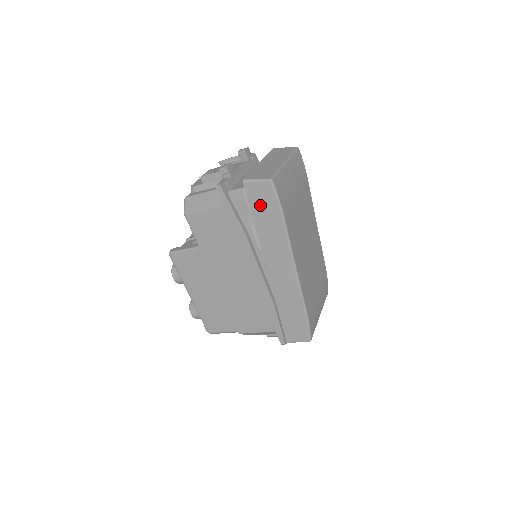
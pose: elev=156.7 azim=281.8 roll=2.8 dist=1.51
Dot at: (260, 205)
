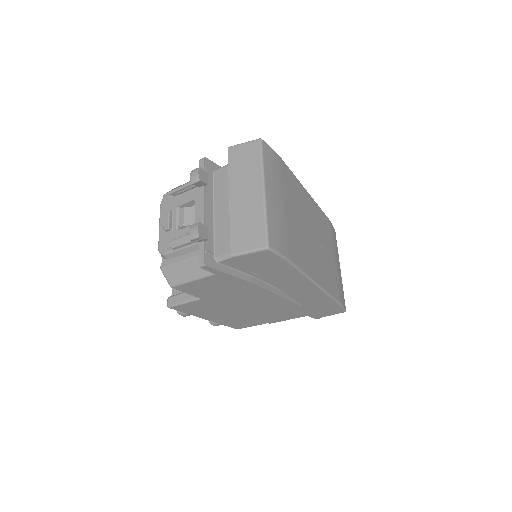
Dot at: (261, 265)
